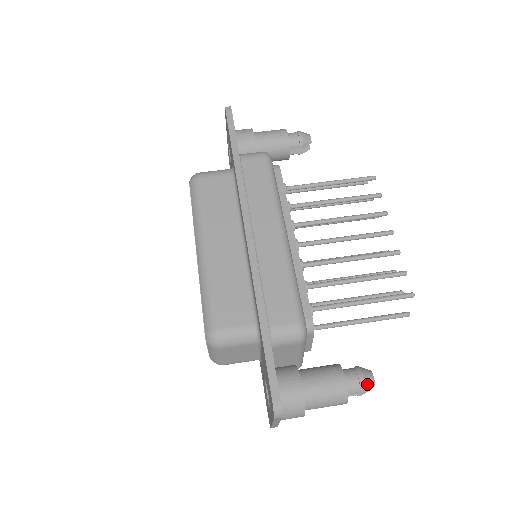
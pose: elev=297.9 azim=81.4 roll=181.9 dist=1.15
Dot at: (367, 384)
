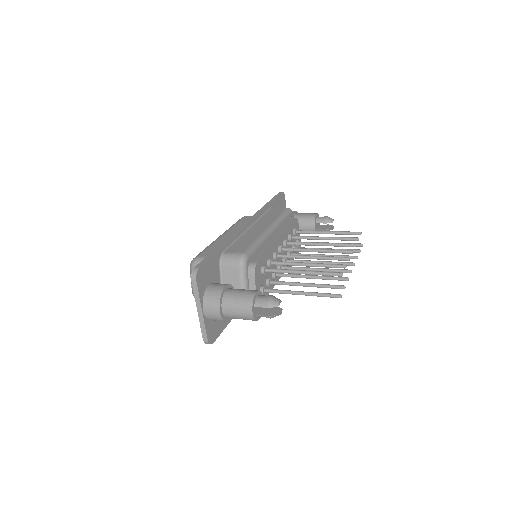
Dot at: (271, 301)
